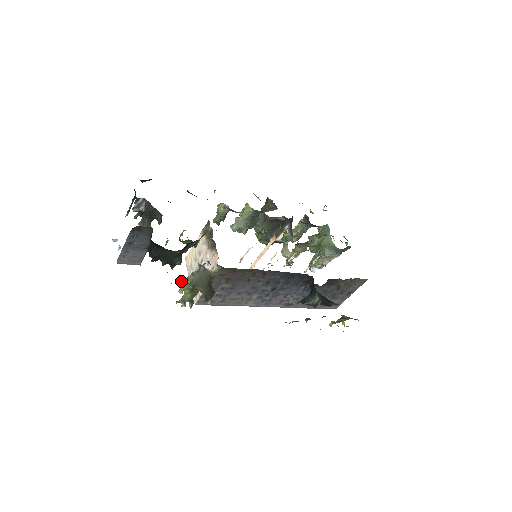
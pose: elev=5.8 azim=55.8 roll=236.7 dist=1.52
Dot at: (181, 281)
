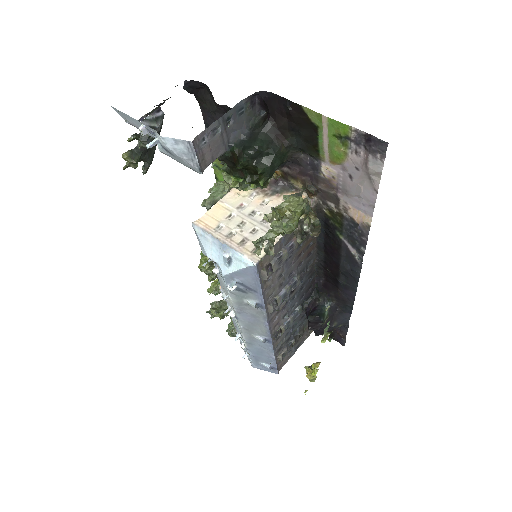
Dot at: occluded
